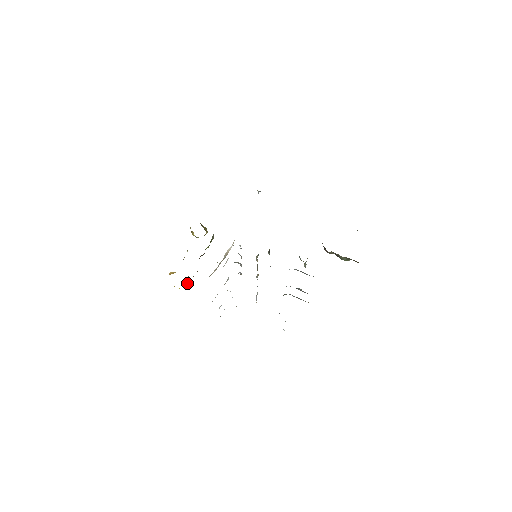
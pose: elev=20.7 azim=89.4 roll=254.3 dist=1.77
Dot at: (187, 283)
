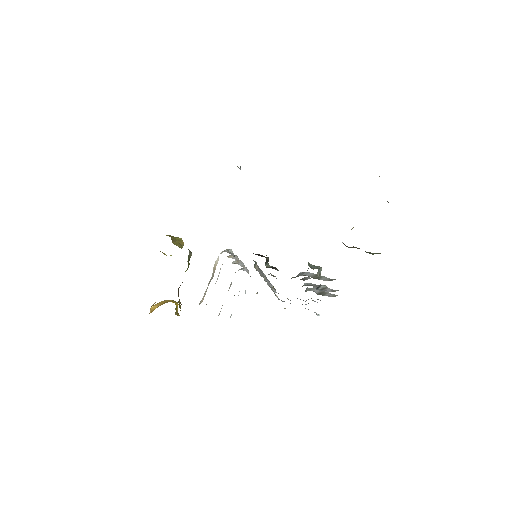
Dot at: (177, 311)
